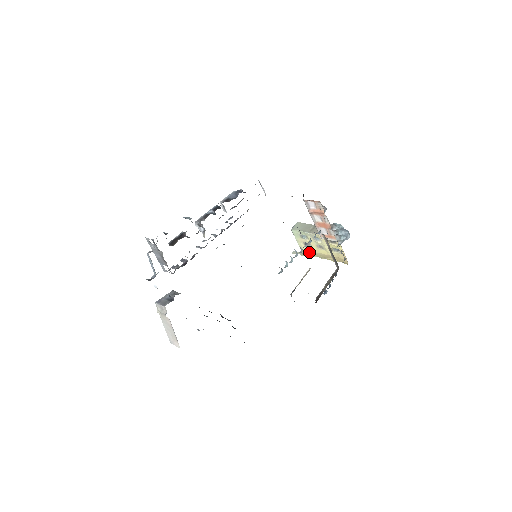
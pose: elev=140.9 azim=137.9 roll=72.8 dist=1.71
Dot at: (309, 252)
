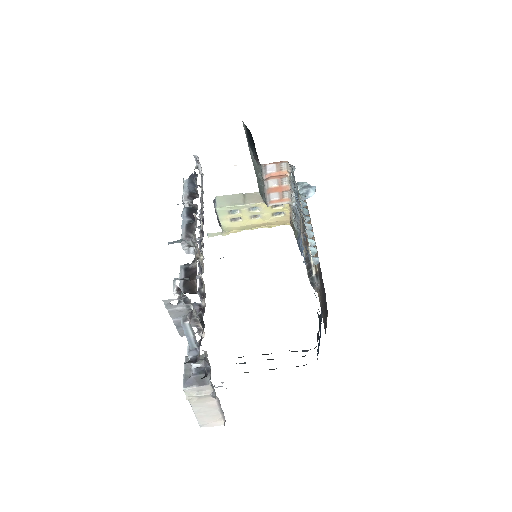
Dot at: (235, 228)
